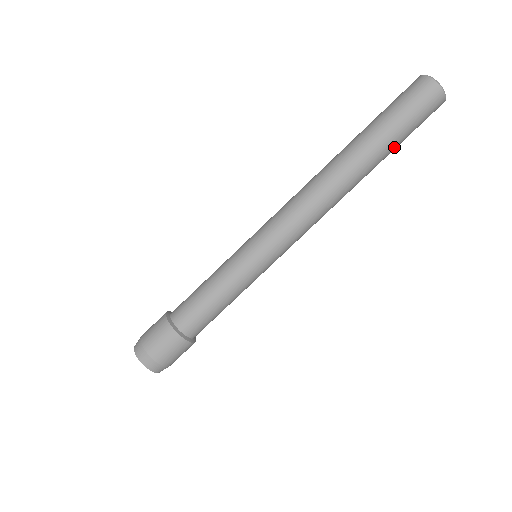
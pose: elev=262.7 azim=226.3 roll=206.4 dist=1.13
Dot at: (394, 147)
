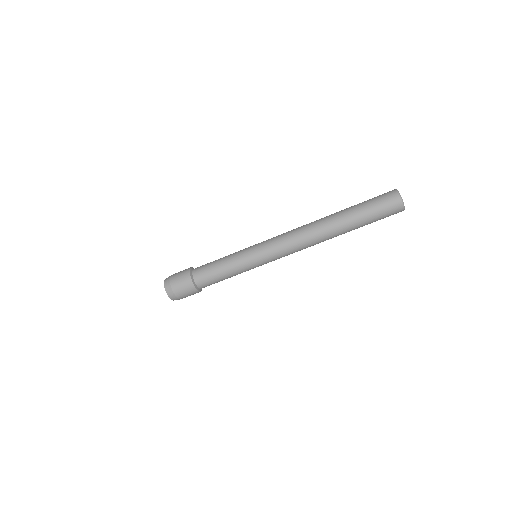
Dot at: occluded
